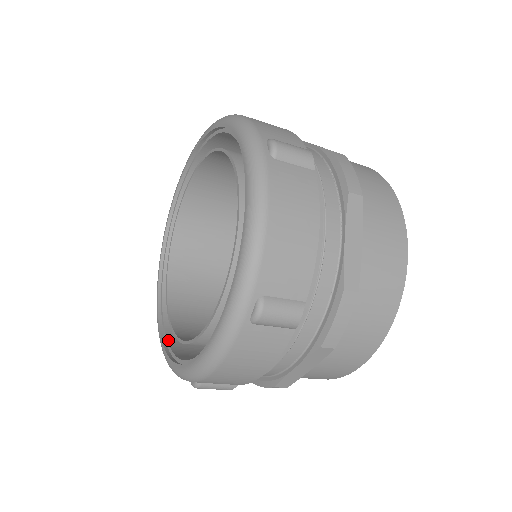
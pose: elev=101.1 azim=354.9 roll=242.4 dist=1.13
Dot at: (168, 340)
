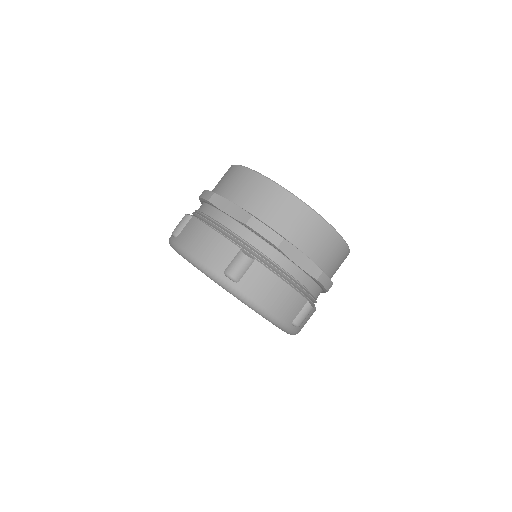
Dot at: occluded
